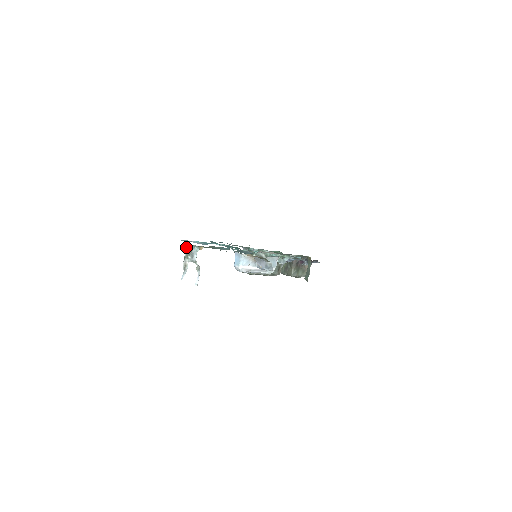
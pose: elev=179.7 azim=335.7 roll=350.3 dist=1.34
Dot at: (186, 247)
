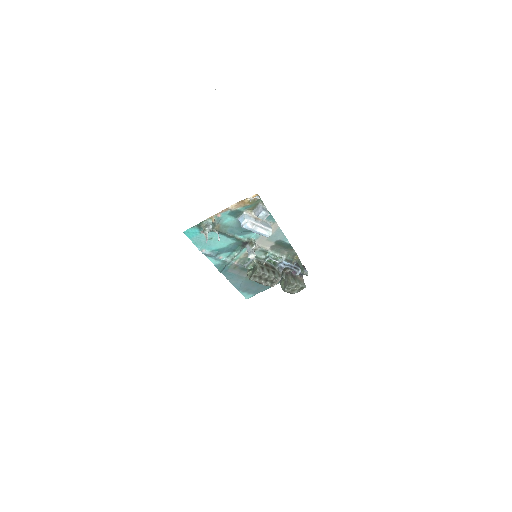
Dot at: (202, 226)
